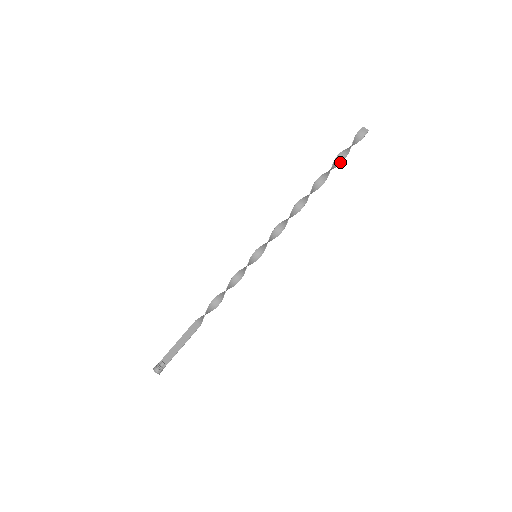
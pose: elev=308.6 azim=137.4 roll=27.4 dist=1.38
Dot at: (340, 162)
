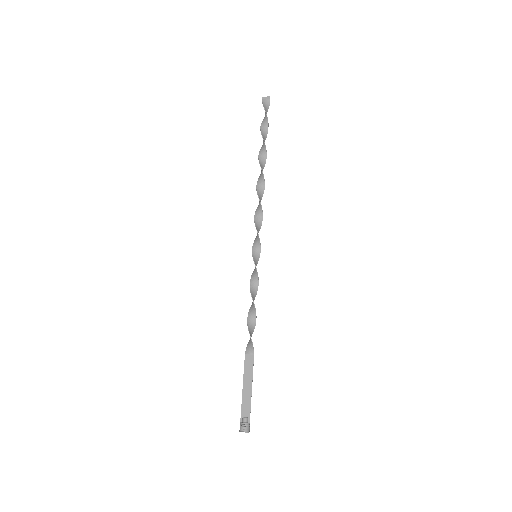
Dot at: (266, 135)
